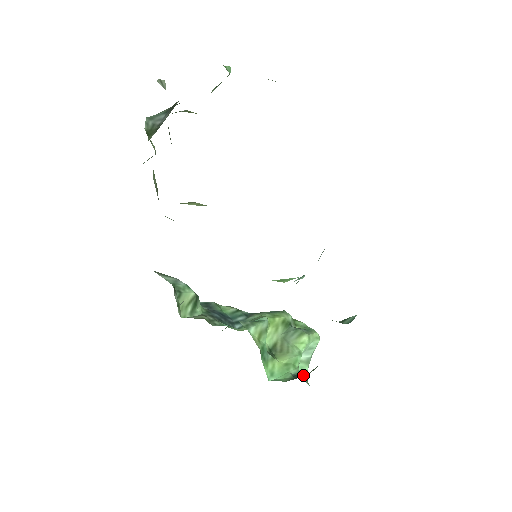
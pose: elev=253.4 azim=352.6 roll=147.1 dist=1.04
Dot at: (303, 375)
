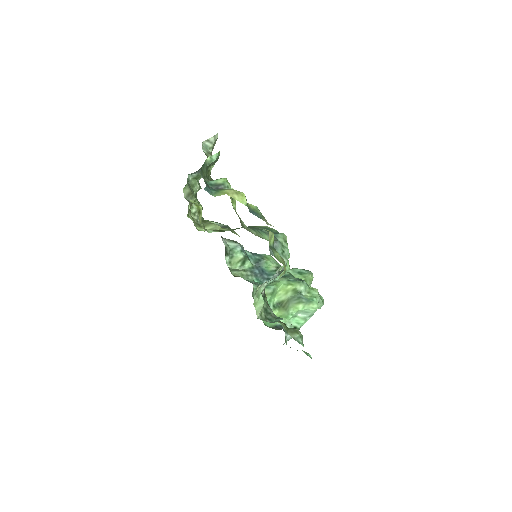
Dot at: (293, 325)
